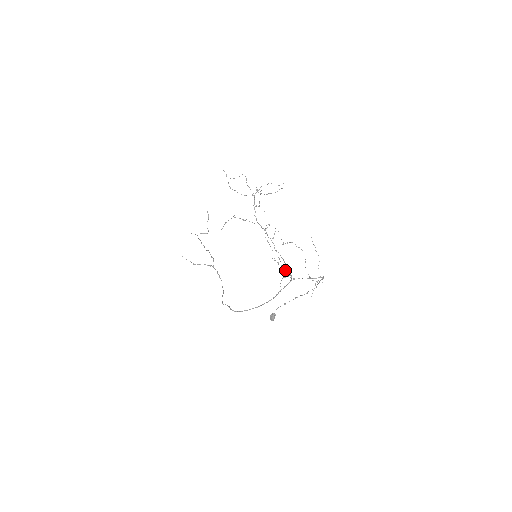
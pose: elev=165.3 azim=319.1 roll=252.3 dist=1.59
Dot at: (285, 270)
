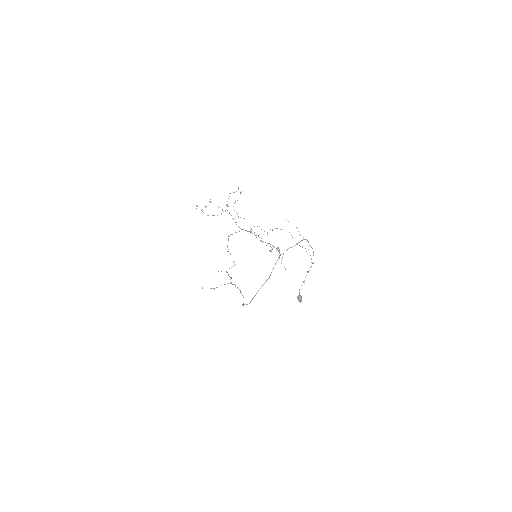
Dot at: (279, 253)
